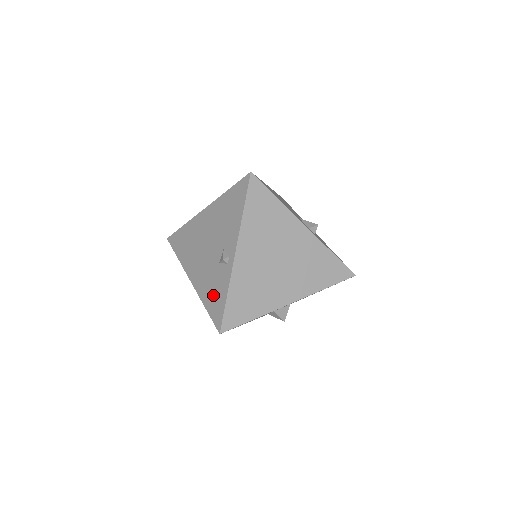
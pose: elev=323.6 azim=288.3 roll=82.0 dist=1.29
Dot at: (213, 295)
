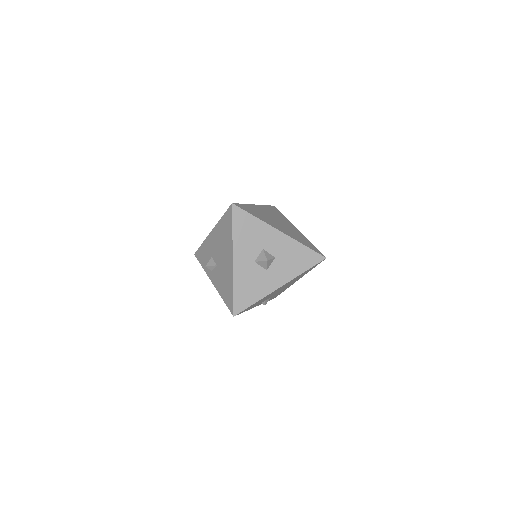
Dot at: occluded
